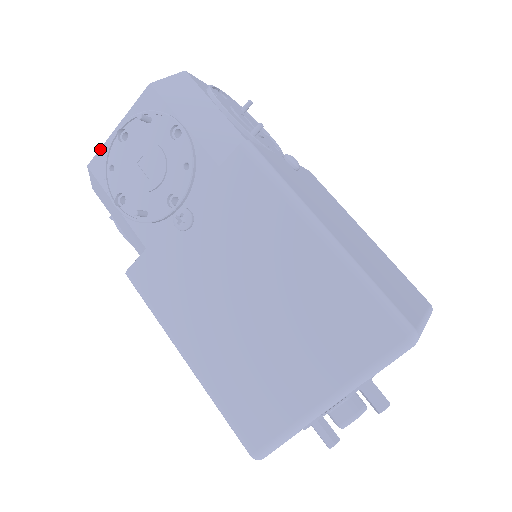
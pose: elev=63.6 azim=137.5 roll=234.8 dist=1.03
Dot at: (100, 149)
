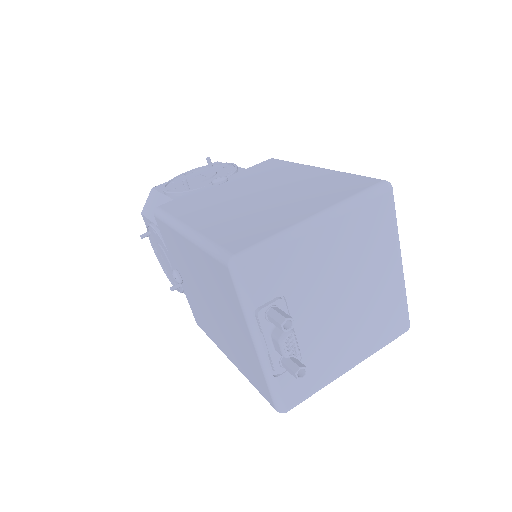
Dot at: occluded
